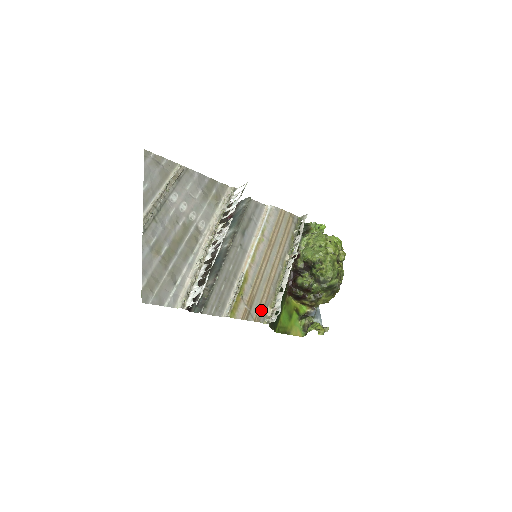
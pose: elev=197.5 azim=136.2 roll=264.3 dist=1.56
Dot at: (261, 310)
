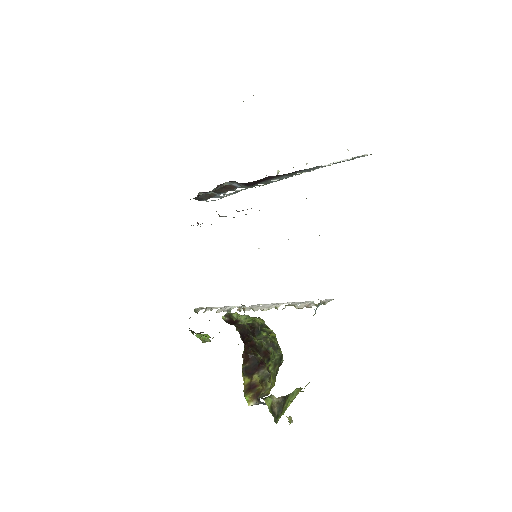
Dot at: occluded
